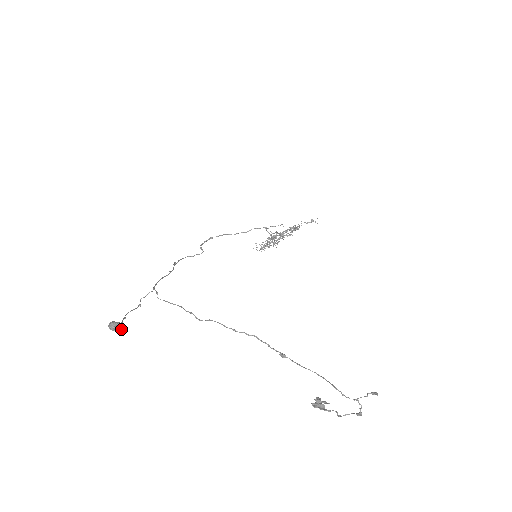
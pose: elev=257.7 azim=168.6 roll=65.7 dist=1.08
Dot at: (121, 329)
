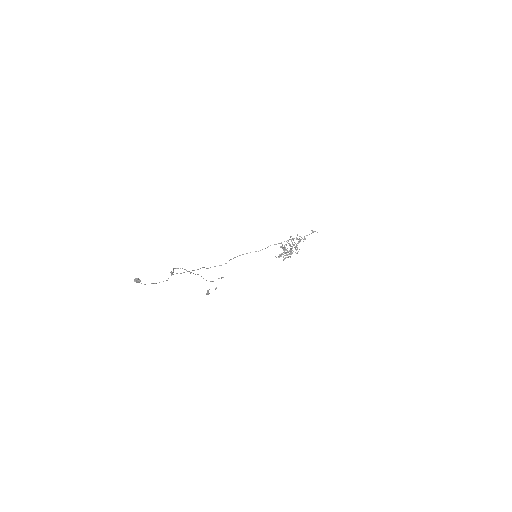
Dot at: (138, 280)
